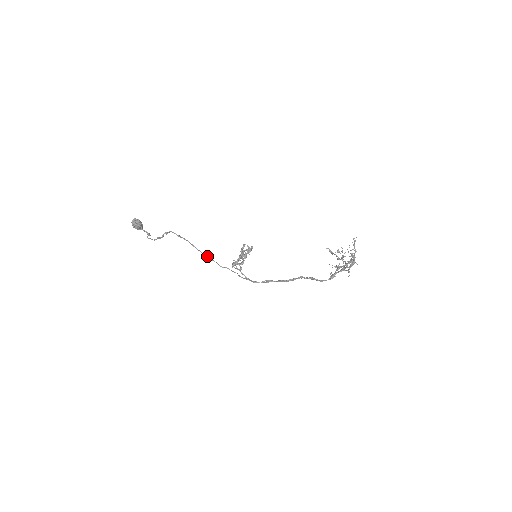
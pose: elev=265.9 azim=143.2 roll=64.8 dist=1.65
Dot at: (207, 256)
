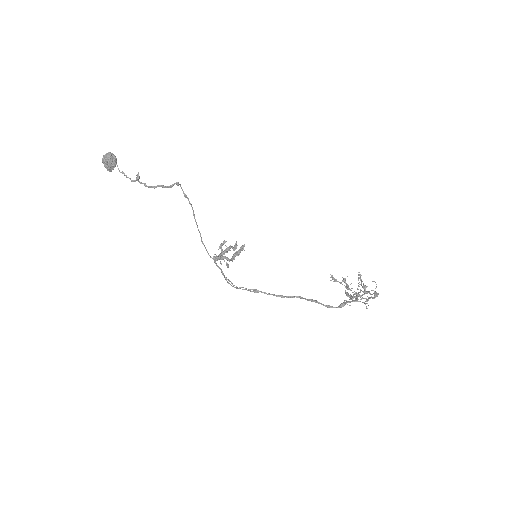
Dot at: occluded
